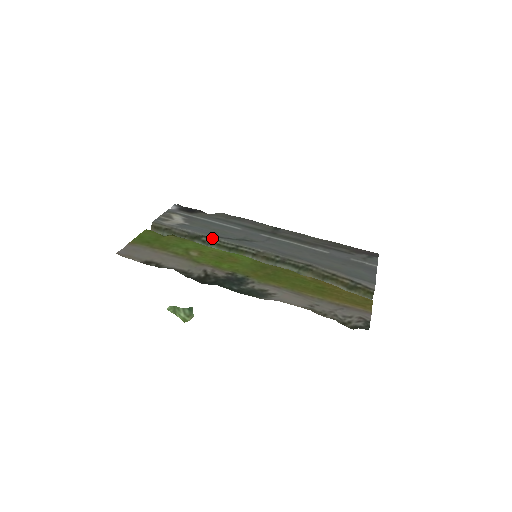
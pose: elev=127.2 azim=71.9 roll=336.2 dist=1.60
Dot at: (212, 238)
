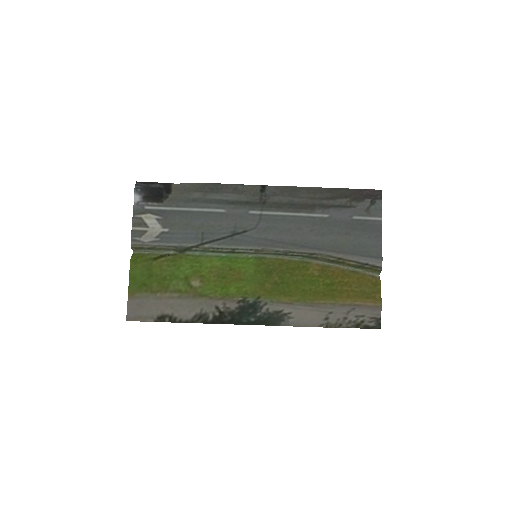
Dot at: (203, 247)
